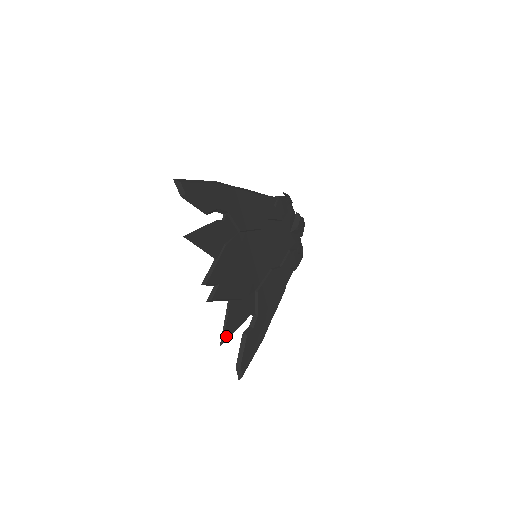
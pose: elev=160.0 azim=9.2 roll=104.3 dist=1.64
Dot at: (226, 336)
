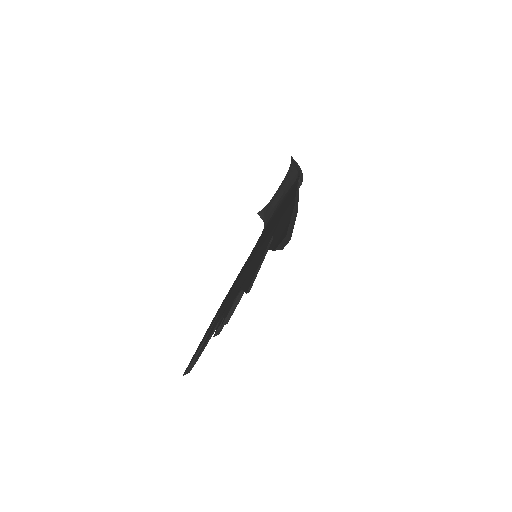
Dot at: occluded
